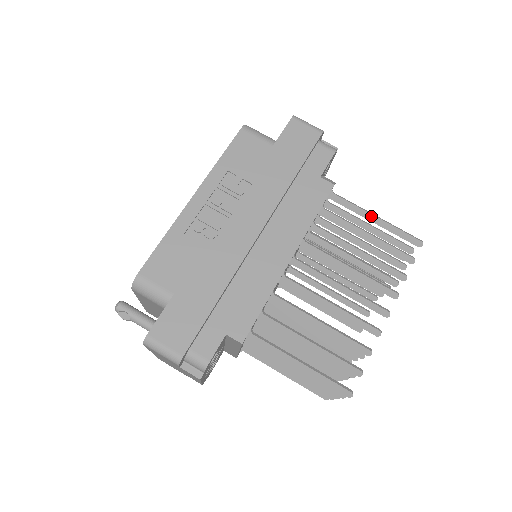
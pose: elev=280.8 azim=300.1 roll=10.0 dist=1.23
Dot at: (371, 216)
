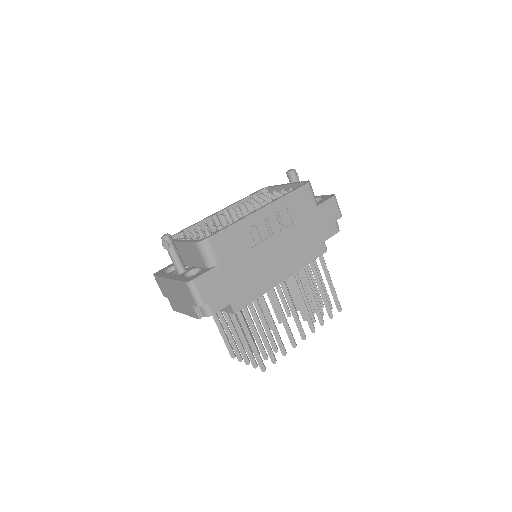
Dot at: (330, 280)
